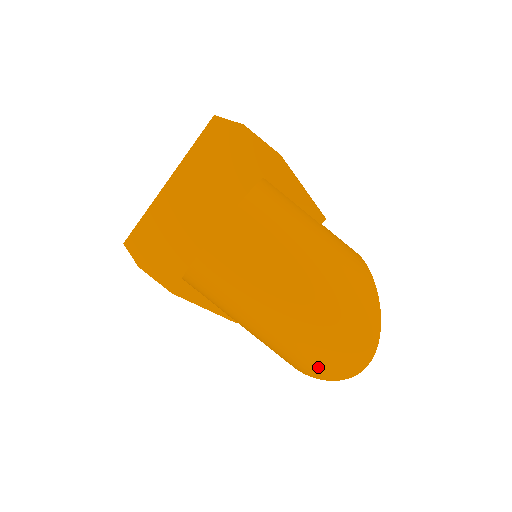
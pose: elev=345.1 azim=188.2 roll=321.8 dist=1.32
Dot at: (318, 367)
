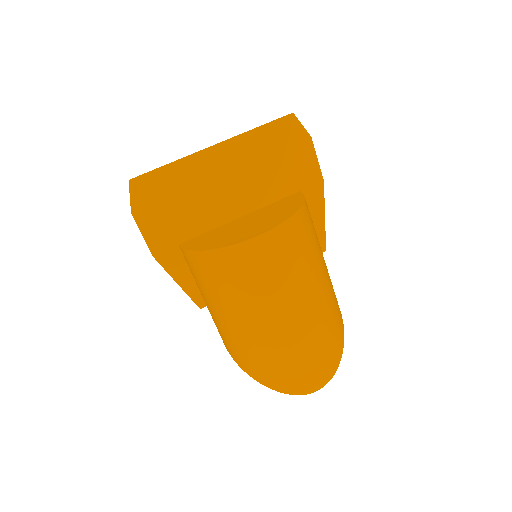
Dot at: (280, 378)
